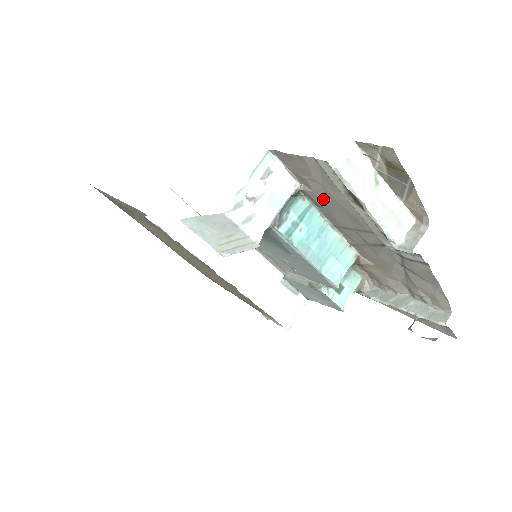
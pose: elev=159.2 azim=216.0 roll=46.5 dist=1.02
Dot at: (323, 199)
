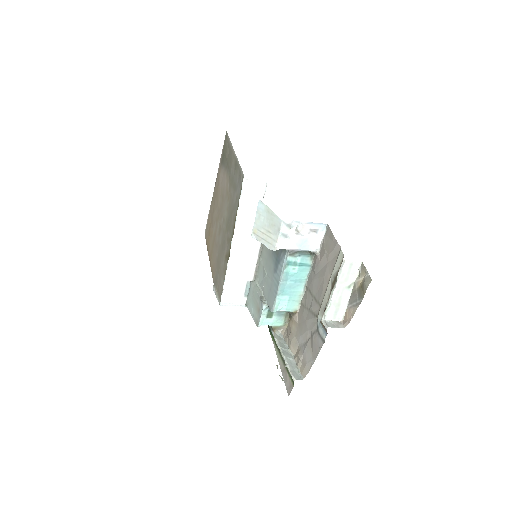
Dot at: (320, 269)
